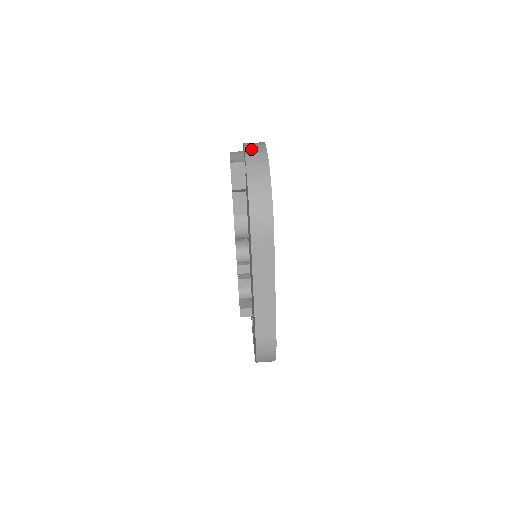
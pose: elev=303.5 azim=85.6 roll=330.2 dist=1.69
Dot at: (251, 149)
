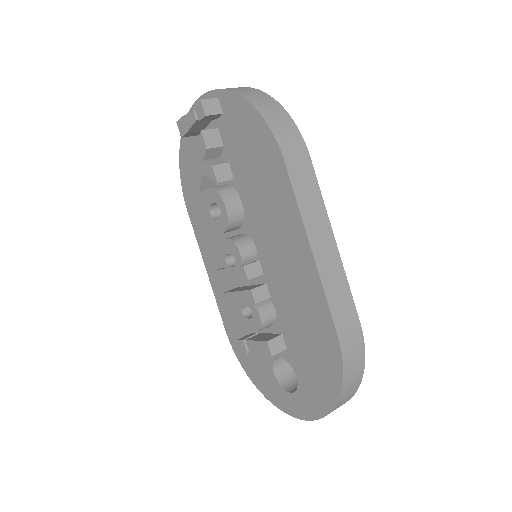
Dot at: occluded
